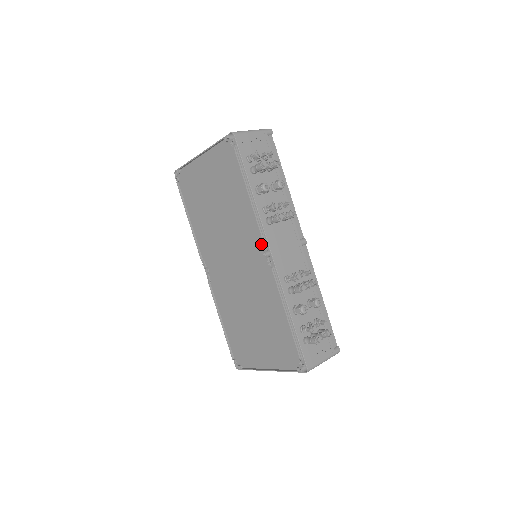
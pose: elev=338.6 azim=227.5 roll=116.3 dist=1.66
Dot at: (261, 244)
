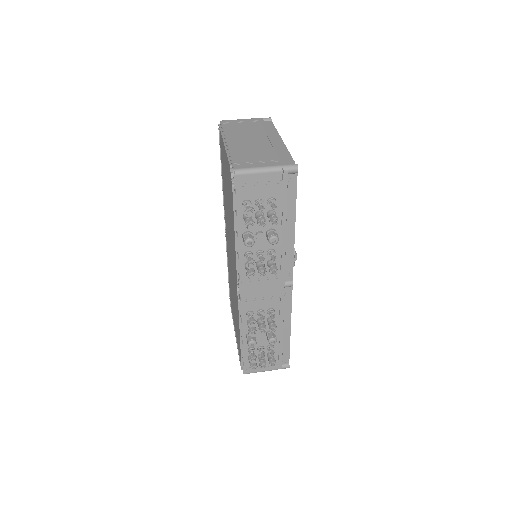
Dot at: occluded
